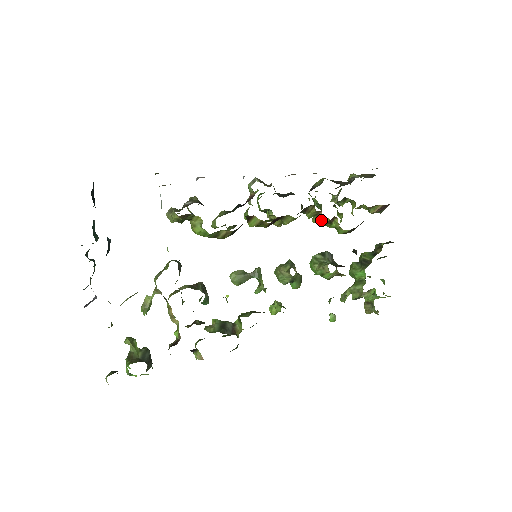
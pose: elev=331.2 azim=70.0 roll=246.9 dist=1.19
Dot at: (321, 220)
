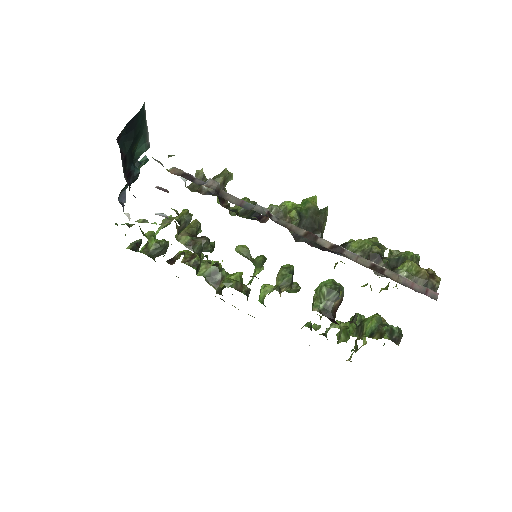
Dot at: occluded
